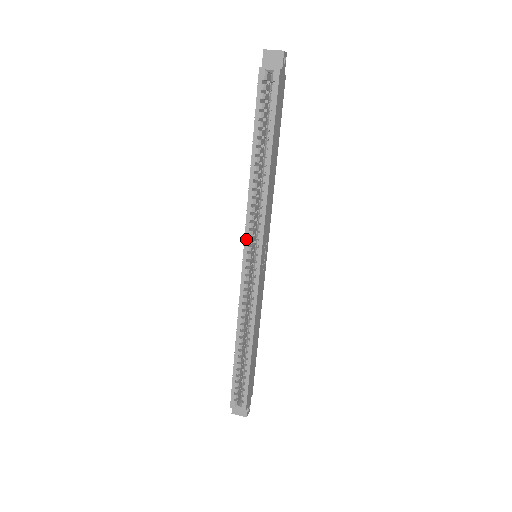
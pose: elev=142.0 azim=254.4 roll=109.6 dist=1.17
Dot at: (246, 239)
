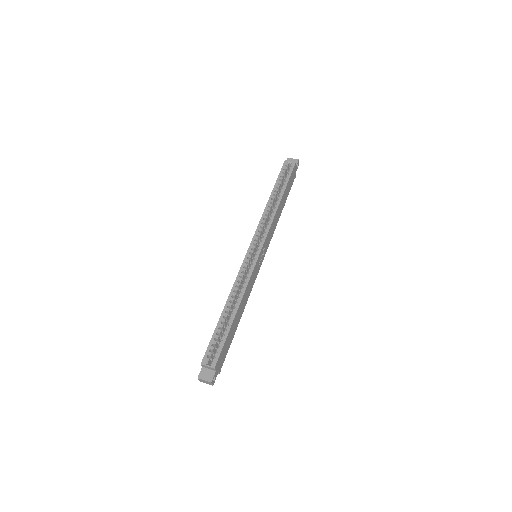
Dot at: (255, 236)
